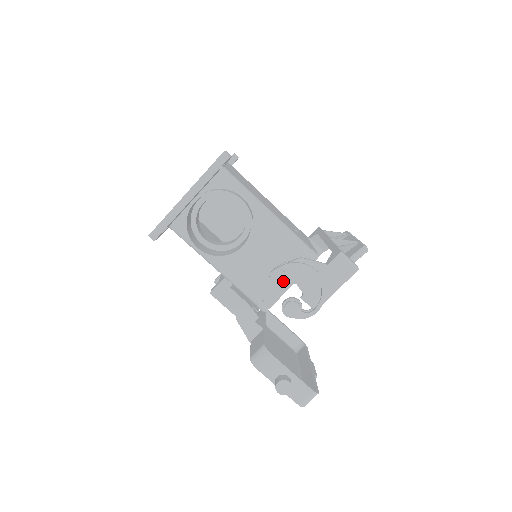
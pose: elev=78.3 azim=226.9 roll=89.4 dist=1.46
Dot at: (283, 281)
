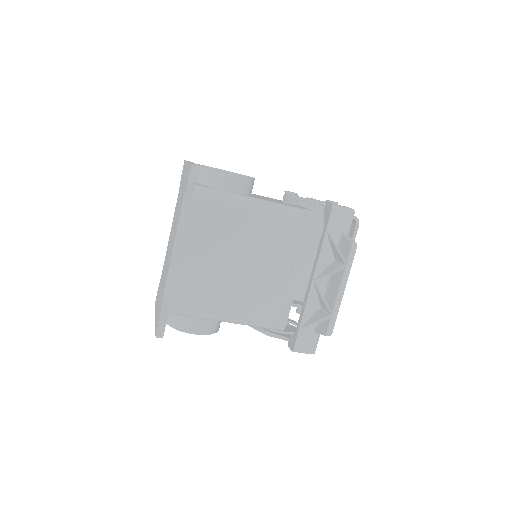
Dot at: occluded
